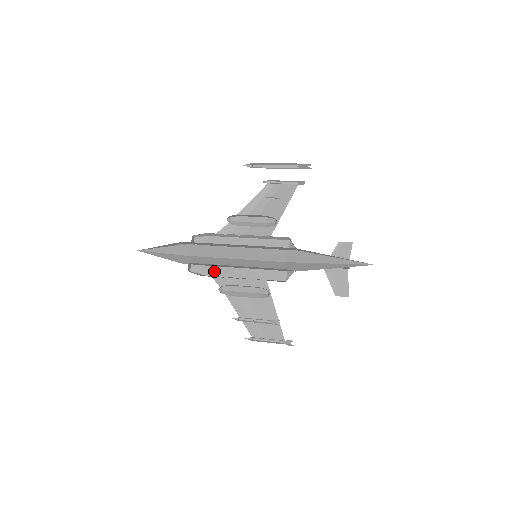
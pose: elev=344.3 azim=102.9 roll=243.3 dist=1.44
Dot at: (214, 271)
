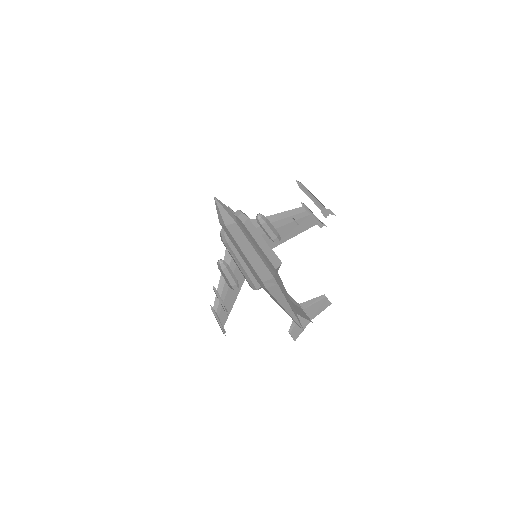
Dot at: (233, 245)
